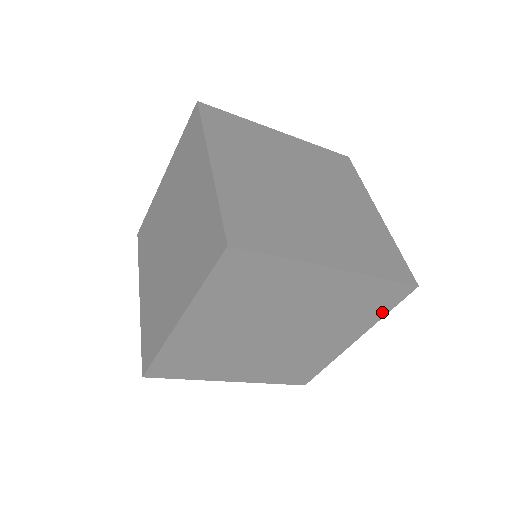
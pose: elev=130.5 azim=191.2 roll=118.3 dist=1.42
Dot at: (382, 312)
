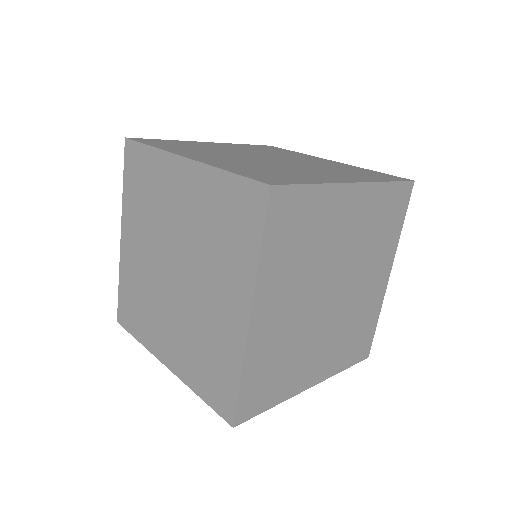
Dot at: (254, 245)
